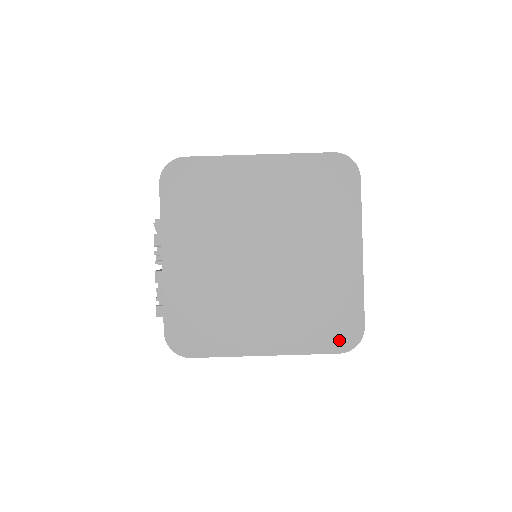
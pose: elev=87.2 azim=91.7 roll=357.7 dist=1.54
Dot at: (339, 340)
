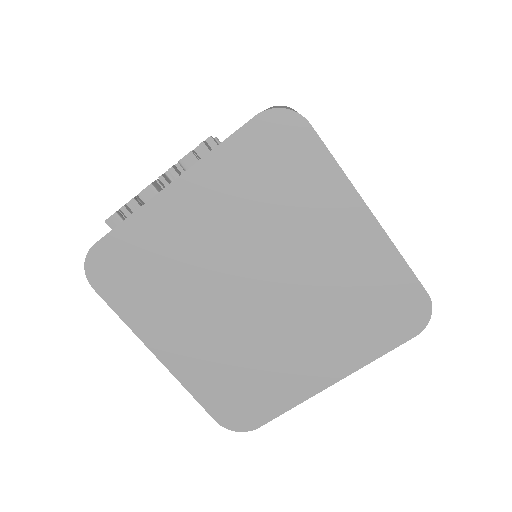
Dot at: (228, 414)
